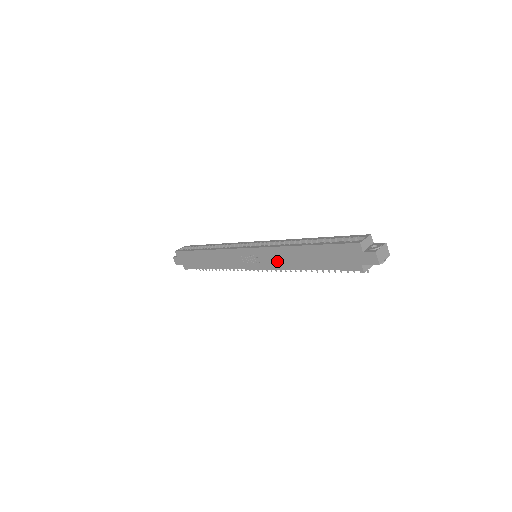
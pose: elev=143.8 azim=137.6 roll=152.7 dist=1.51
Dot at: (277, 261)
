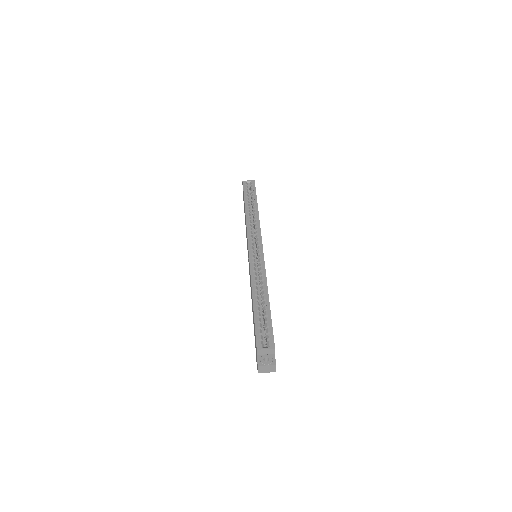
Dot at: (250, 282)
